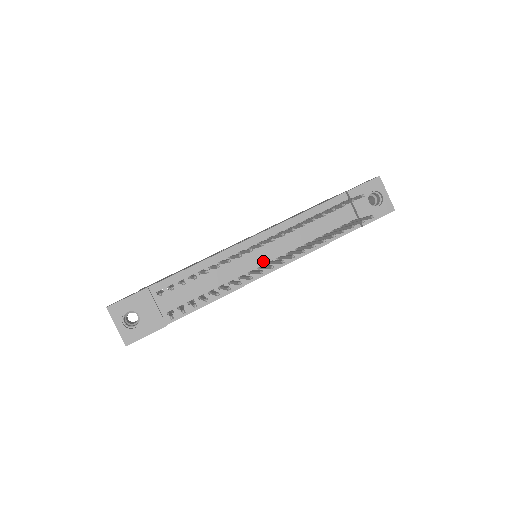
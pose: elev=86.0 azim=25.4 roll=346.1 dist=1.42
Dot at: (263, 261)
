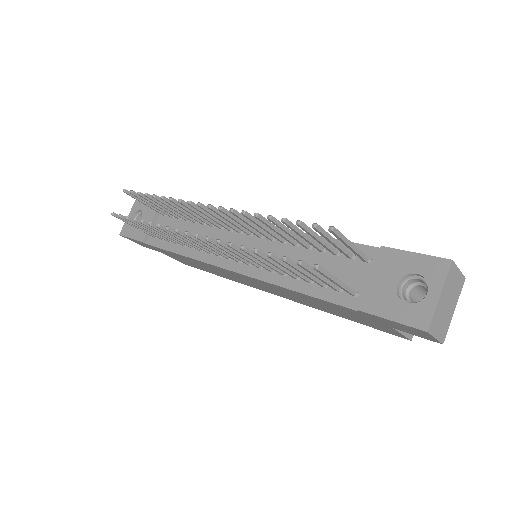
Dot at: occluded
